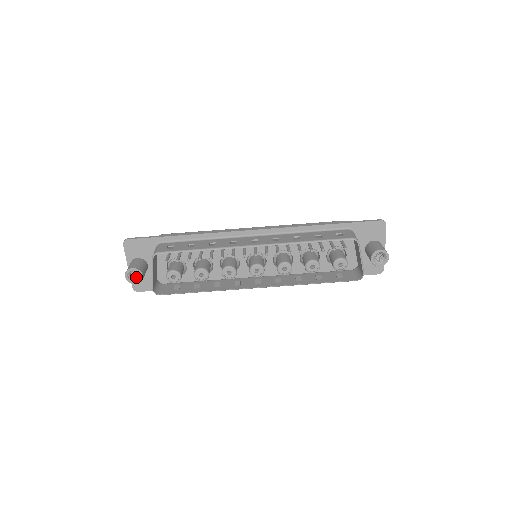
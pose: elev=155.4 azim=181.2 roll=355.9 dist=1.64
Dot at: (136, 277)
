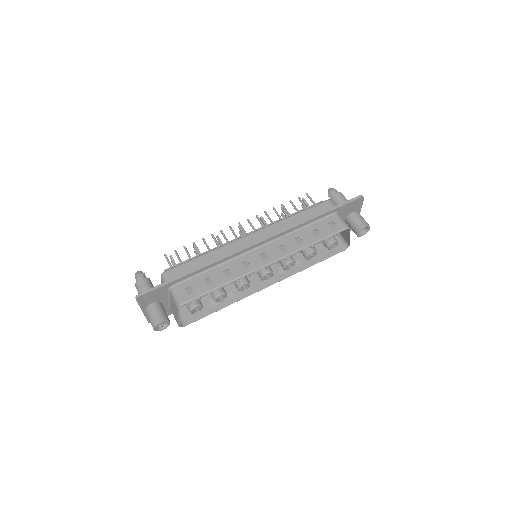
Dot at: occluded
